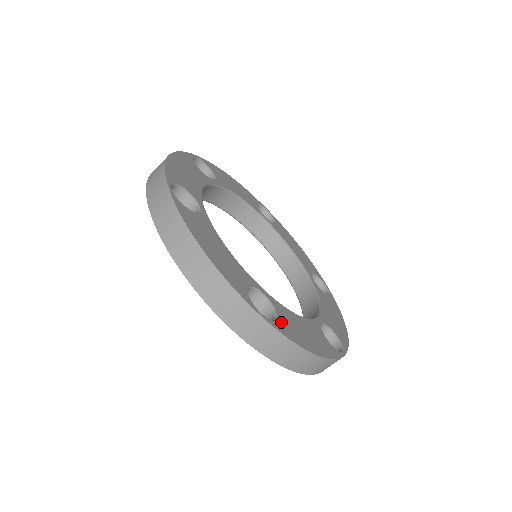
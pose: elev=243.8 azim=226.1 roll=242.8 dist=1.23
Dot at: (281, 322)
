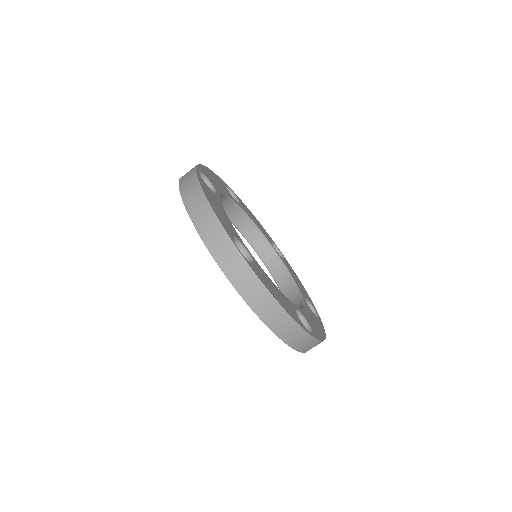
Dot at: (312, 329)
